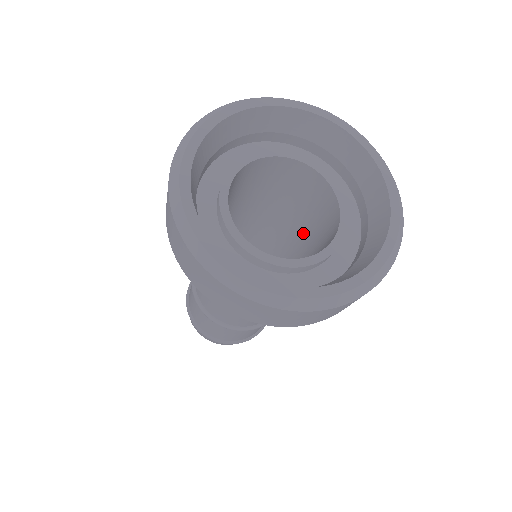
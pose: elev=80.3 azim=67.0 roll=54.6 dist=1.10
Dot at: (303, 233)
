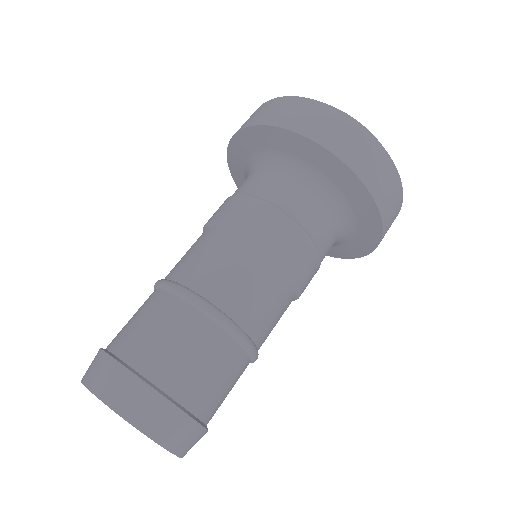
Dot at: occluded
